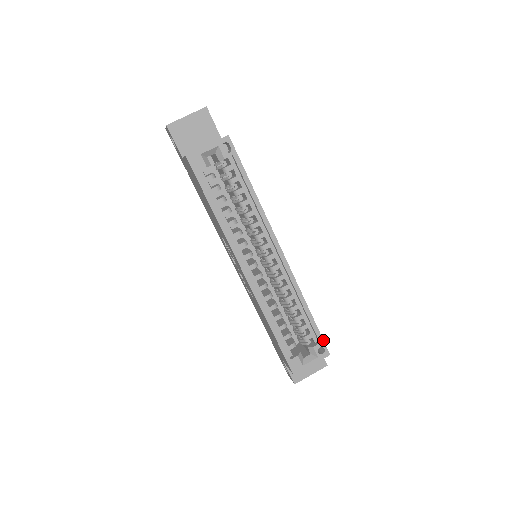
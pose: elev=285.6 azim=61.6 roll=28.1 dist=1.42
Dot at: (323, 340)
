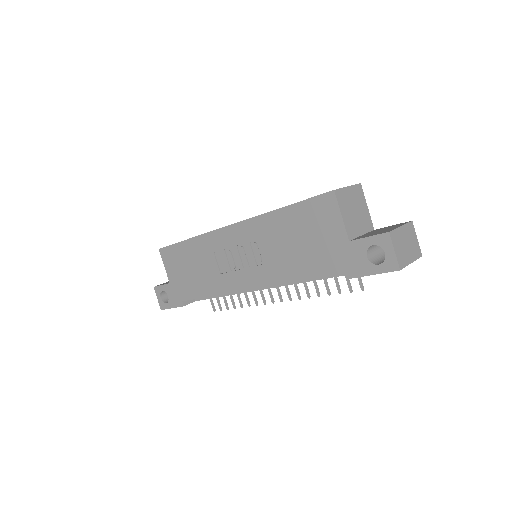
Dot at: occluded
